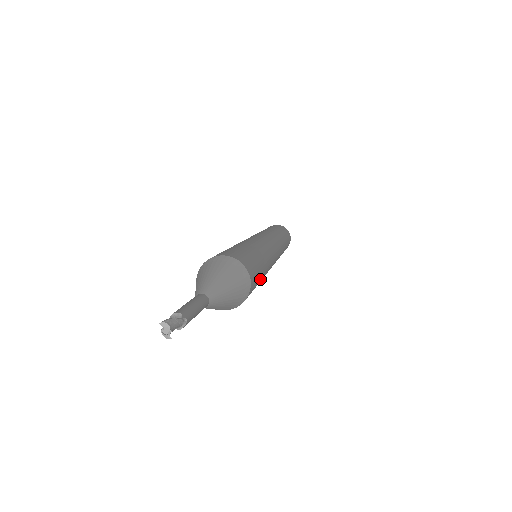
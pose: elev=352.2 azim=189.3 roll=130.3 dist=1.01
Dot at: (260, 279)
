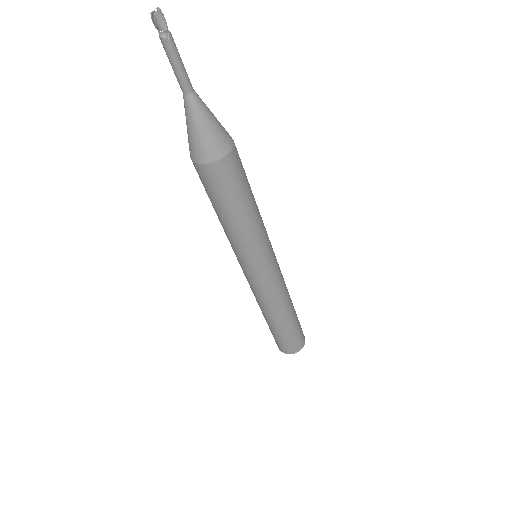
Dot at: (234, 207)
